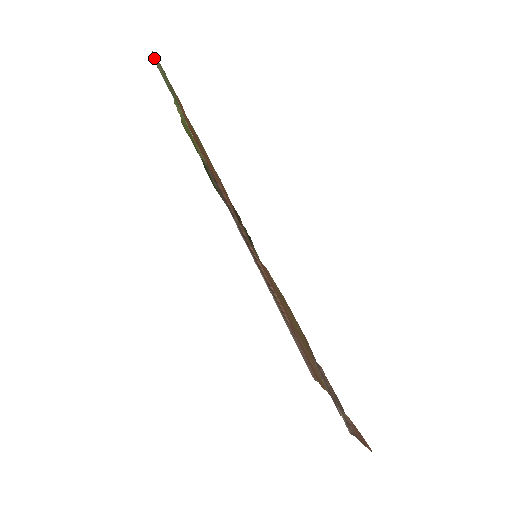
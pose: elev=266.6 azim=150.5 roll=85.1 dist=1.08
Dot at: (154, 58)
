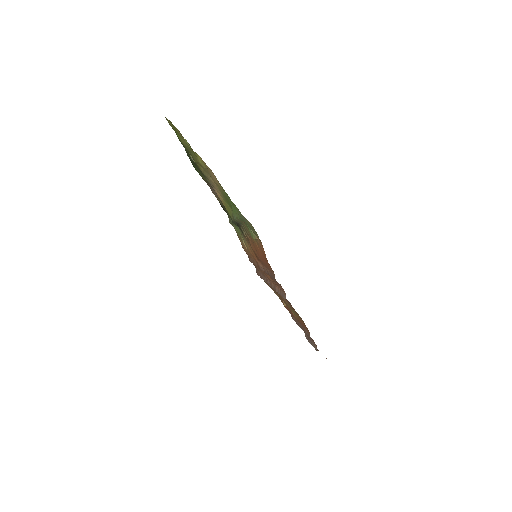
Dot at: (245, 218)
